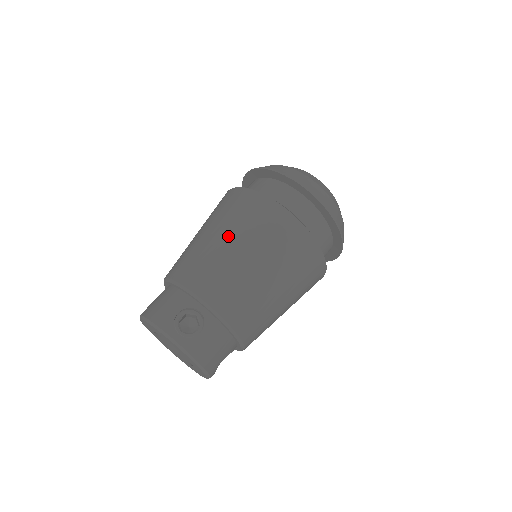
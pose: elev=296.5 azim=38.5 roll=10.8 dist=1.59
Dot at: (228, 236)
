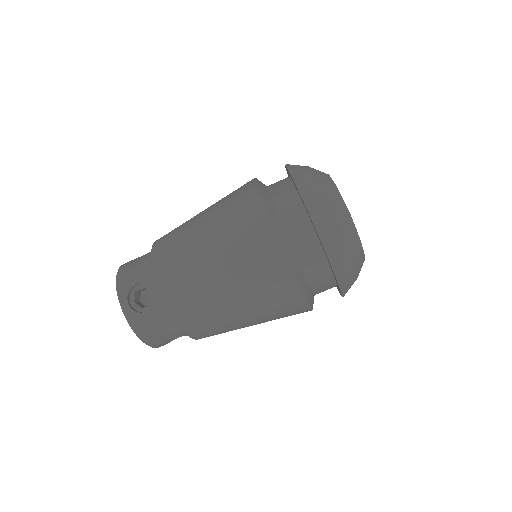
Dot at: (252, 320)
